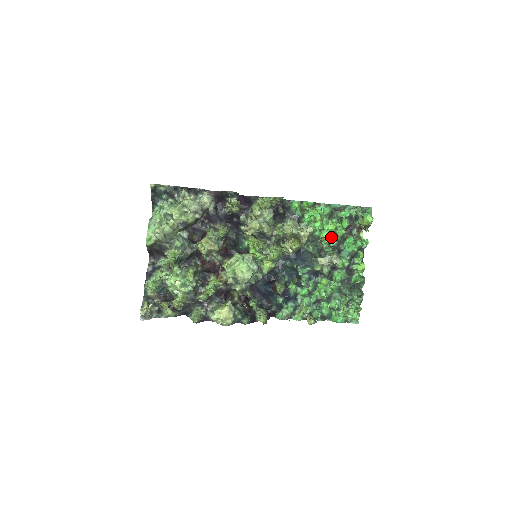
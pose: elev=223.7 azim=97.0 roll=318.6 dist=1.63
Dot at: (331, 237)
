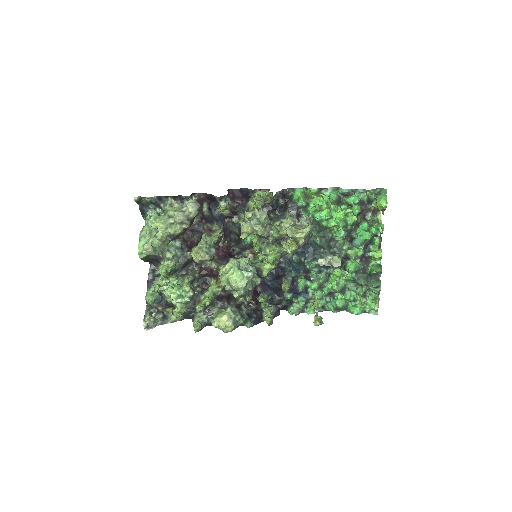
Dot at: (339, 227)
